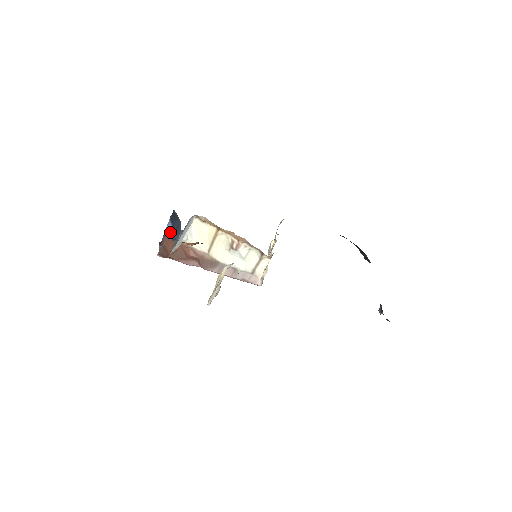
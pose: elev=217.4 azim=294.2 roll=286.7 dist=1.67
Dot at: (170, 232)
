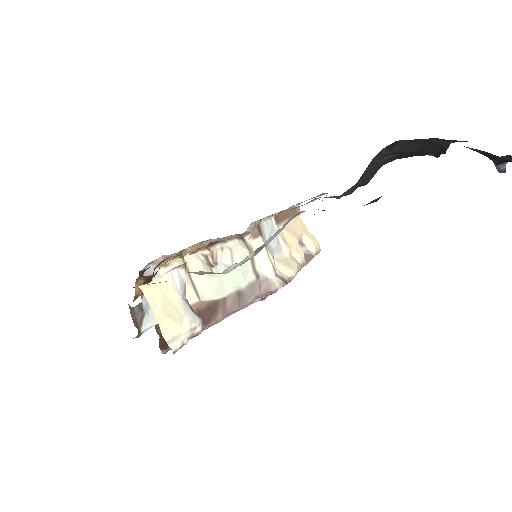
Dot at: occluded
